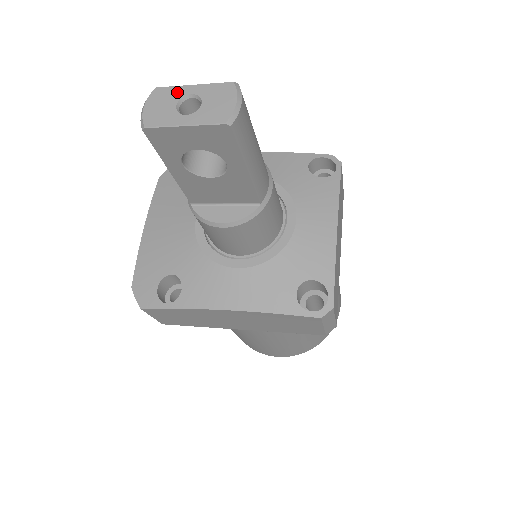
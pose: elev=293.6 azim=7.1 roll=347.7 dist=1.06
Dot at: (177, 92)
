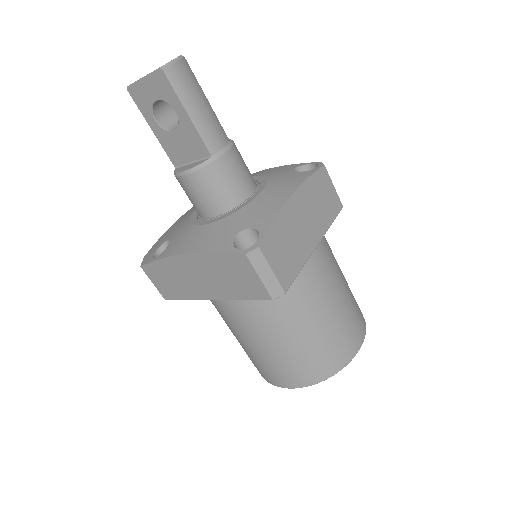
Dot at: occluded
